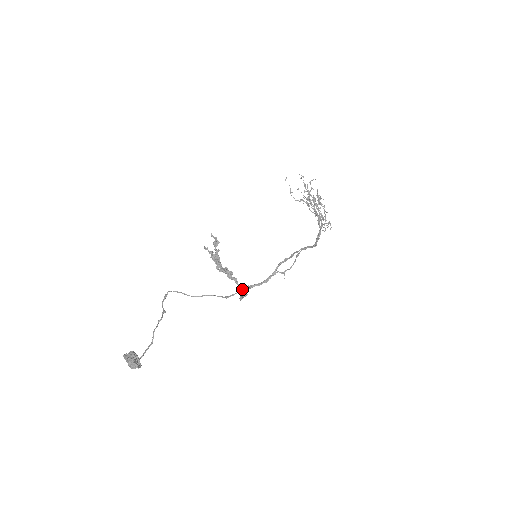
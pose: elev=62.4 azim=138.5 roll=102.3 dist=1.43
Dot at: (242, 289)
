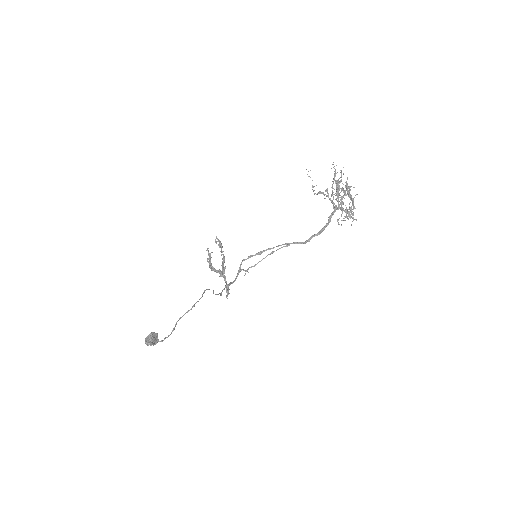
Dot at: (225, 287)
